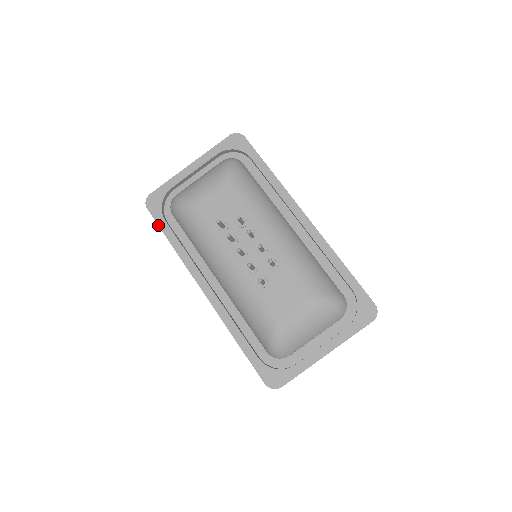
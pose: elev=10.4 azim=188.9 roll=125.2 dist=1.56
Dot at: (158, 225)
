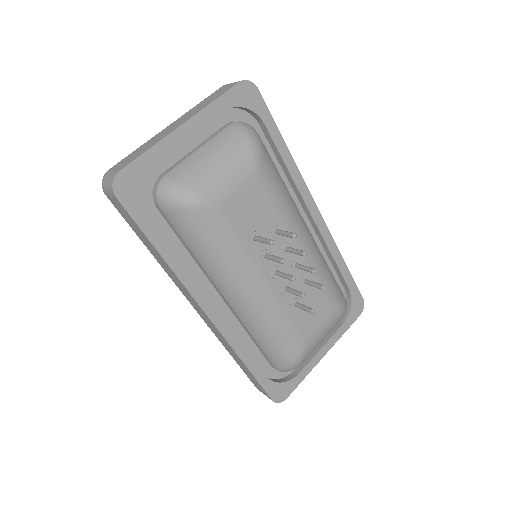
Dot at: (138, 226)
